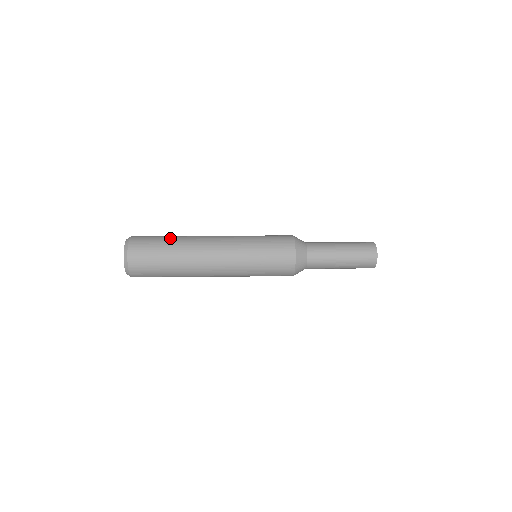
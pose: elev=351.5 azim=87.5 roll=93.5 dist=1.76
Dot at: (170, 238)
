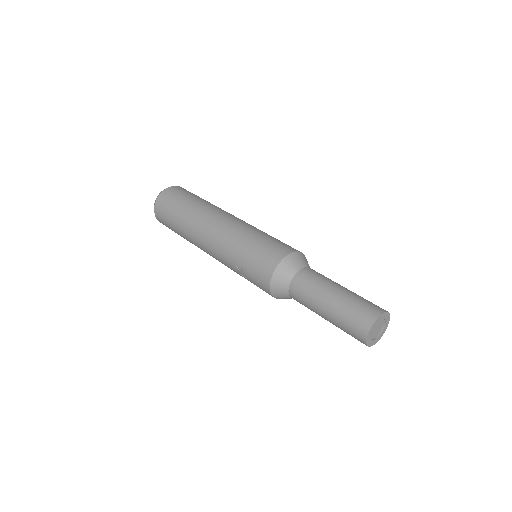
Dot at: (185, 206)
